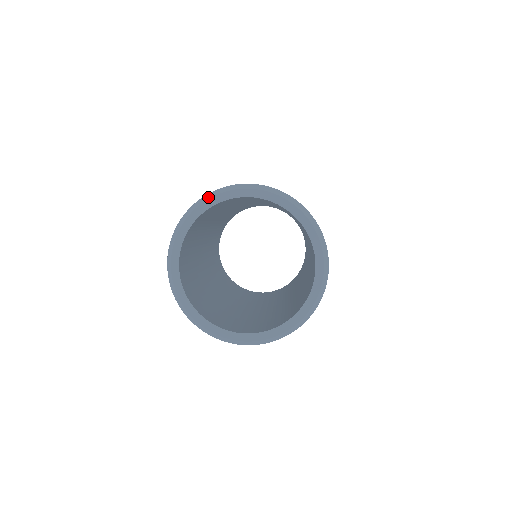
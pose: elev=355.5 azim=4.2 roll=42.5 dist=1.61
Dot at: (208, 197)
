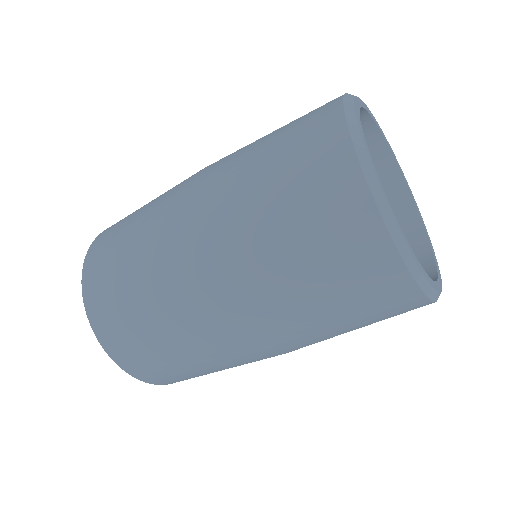
Dot at: occluded
